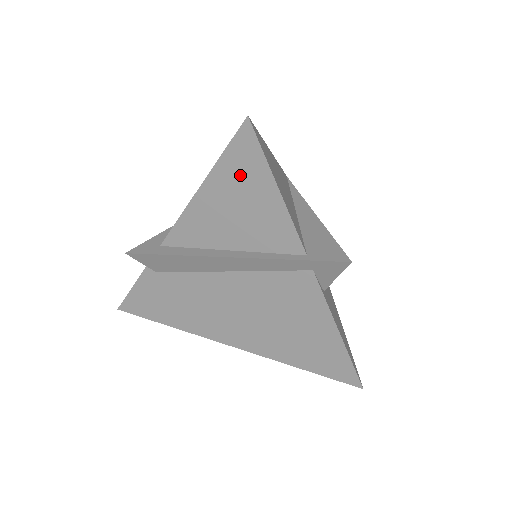
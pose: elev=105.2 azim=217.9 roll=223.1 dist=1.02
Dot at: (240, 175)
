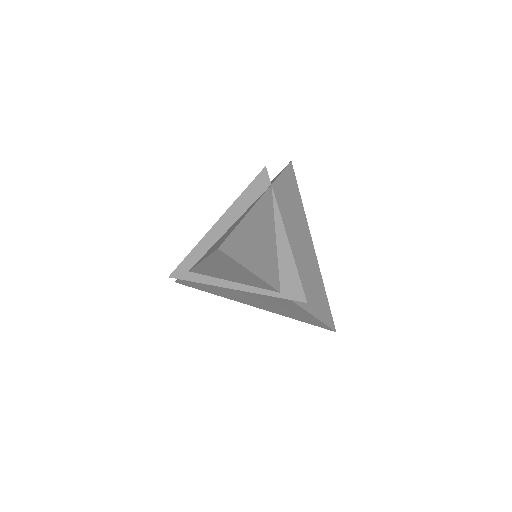
Dot at: (225, 263)
